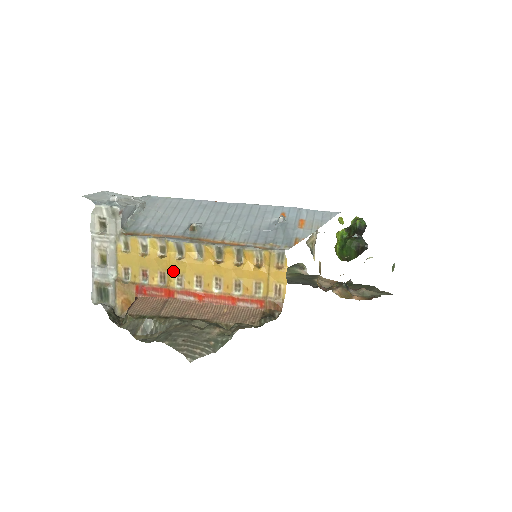
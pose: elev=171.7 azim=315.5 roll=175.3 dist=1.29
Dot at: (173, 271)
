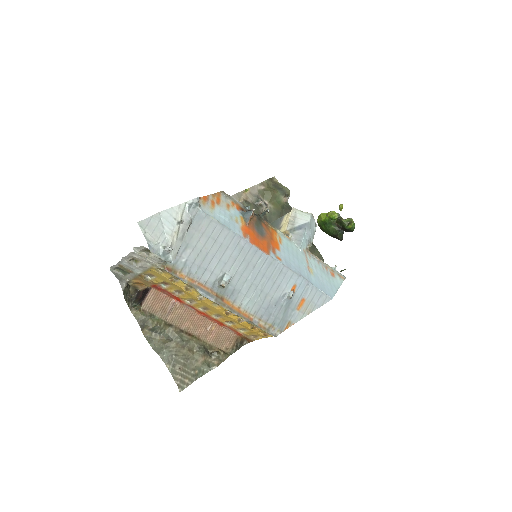
Dot at: (190, 297)
